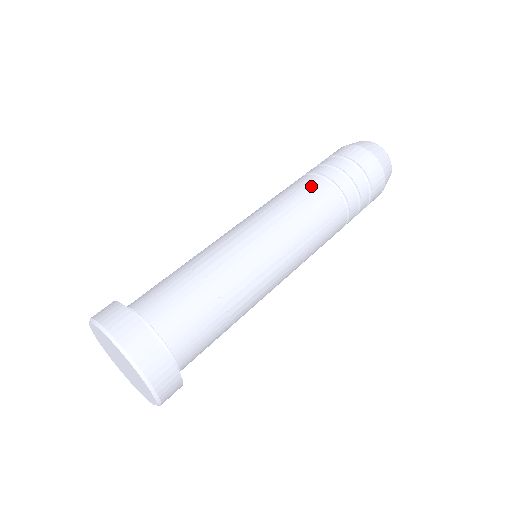
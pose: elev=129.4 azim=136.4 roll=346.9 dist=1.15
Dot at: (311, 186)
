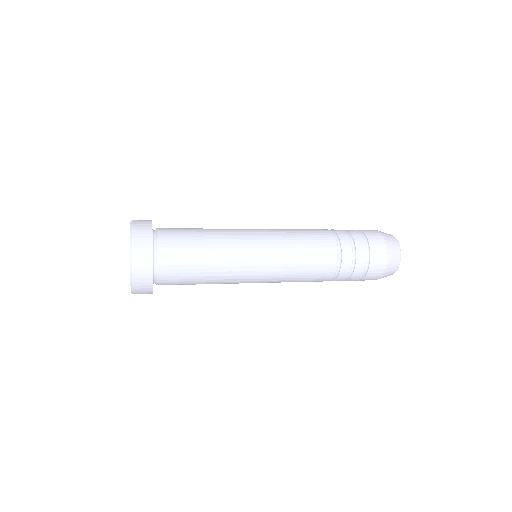
Dot at: occluded
